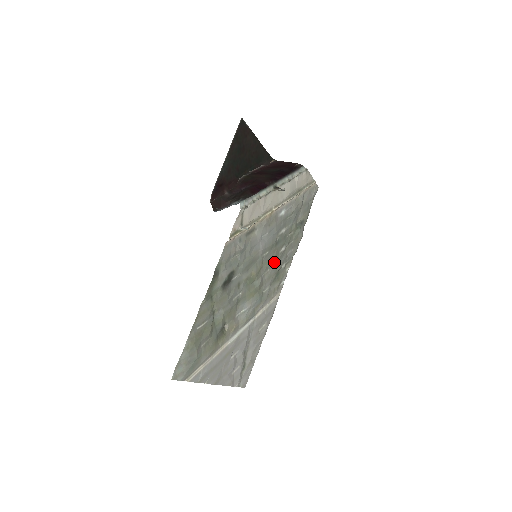
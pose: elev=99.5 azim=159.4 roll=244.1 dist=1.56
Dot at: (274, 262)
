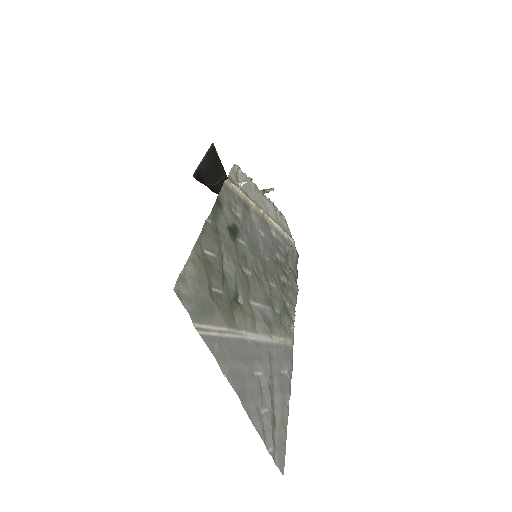
Dot at: (277, 283)
